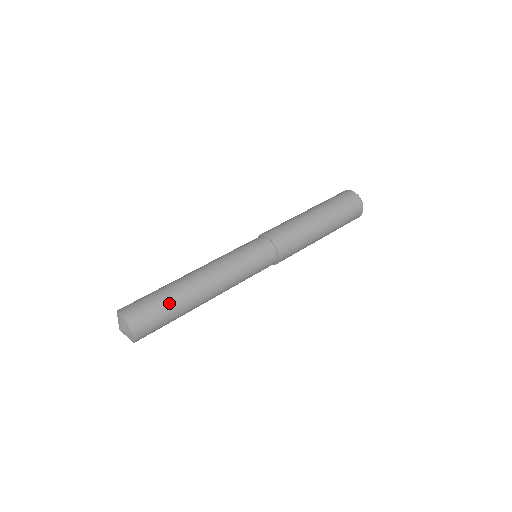
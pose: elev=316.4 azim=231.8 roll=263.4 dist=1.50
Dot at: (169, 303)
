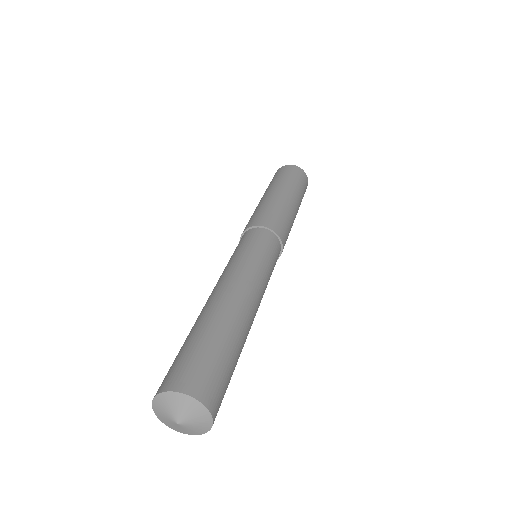
Dot at: (234, 353)
